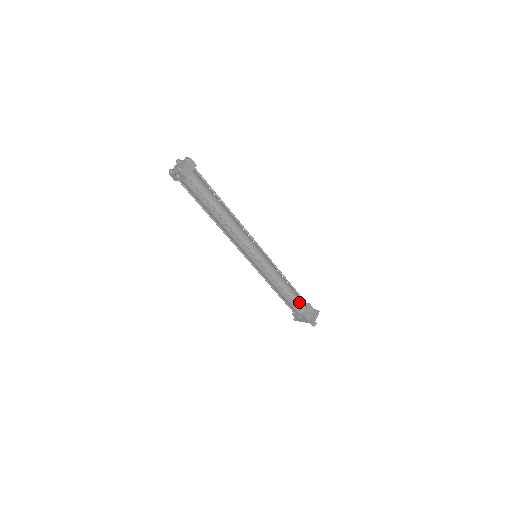
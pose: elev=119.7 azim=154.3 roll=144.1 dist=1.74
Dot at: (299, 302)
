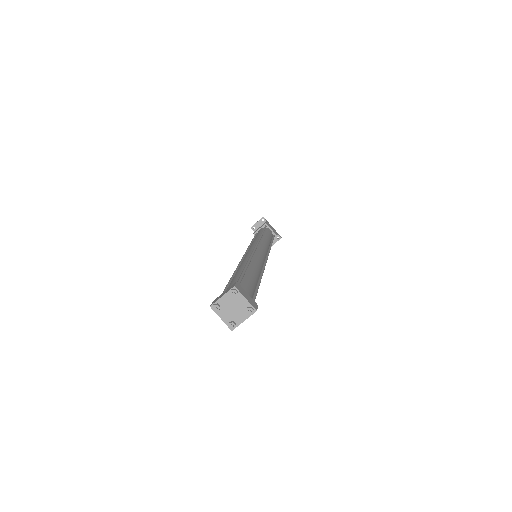
Dot at: occluded
